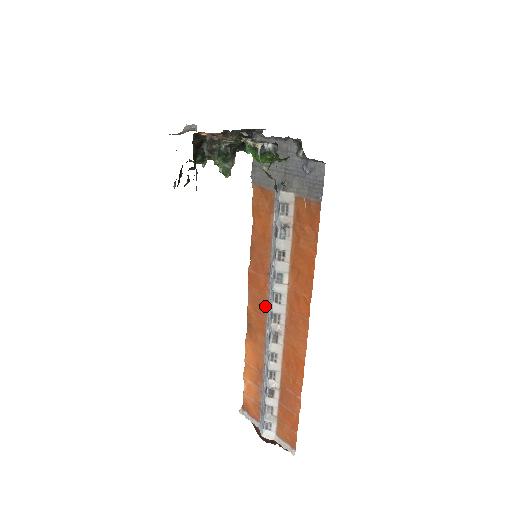
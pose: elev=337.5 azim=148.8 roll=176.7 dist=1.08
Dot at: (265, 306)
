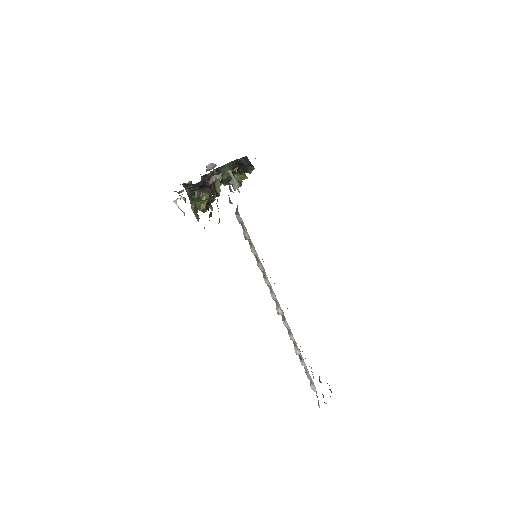
Dot at: occluded
